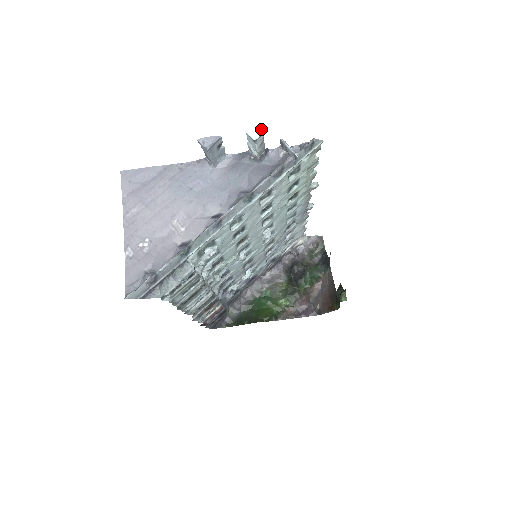
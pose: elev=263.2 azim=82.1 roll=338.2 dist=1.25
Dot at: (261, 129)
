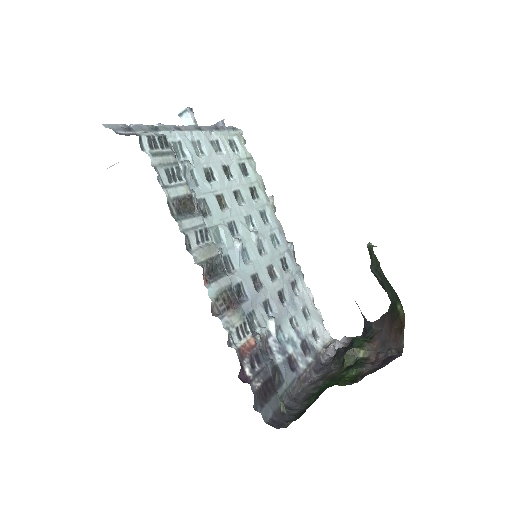
Dot at: (189, 109)
